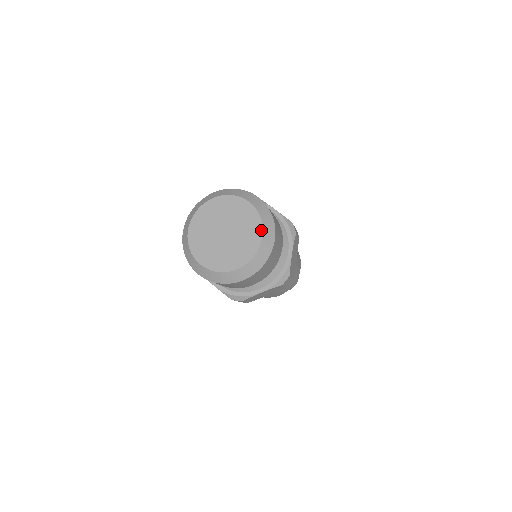
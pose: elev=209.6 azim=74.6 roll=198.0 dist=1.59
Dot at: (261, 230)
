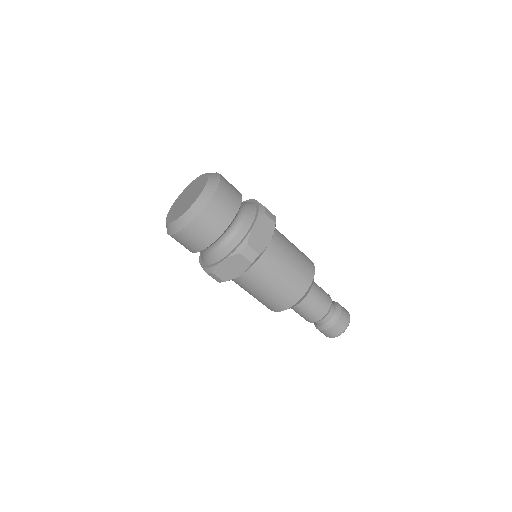
Dot at: (204, 187)
